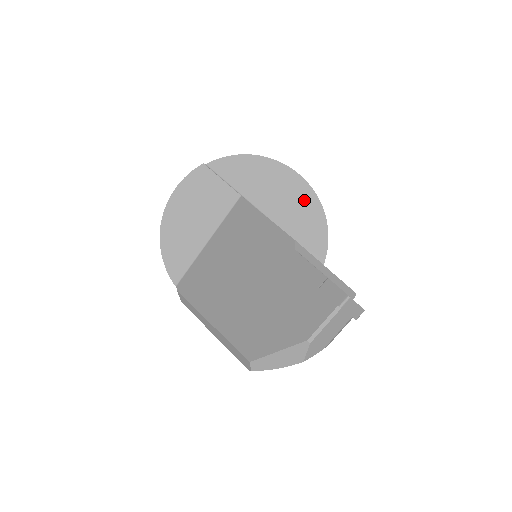
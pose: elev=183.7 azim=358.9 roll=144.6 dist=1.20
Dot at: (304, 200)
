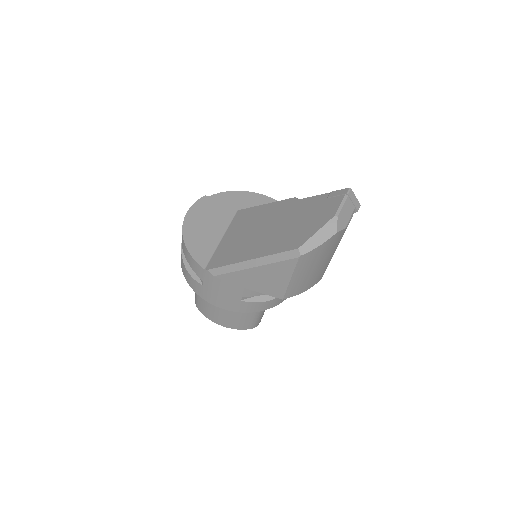
Dot at: occluded
